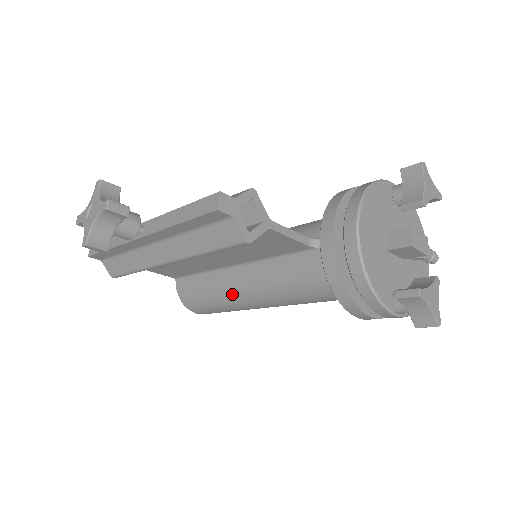
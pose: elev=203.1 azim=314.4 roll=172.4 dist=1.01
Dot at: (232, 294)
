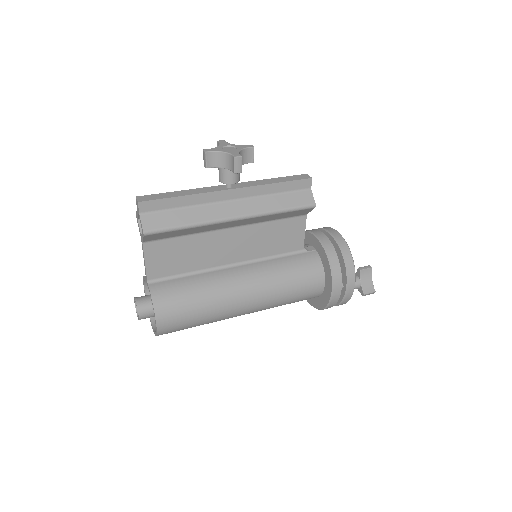
Dot at: (227, 287)
